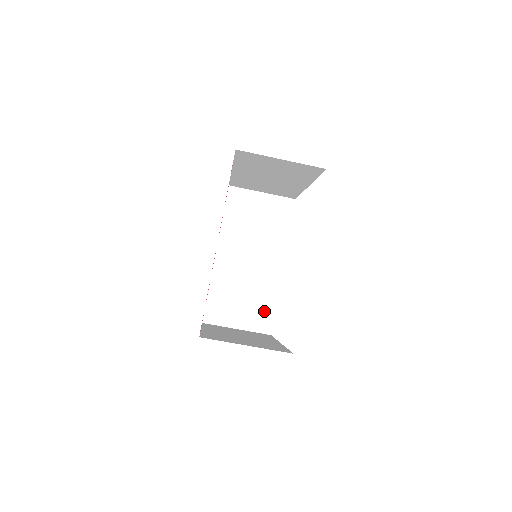
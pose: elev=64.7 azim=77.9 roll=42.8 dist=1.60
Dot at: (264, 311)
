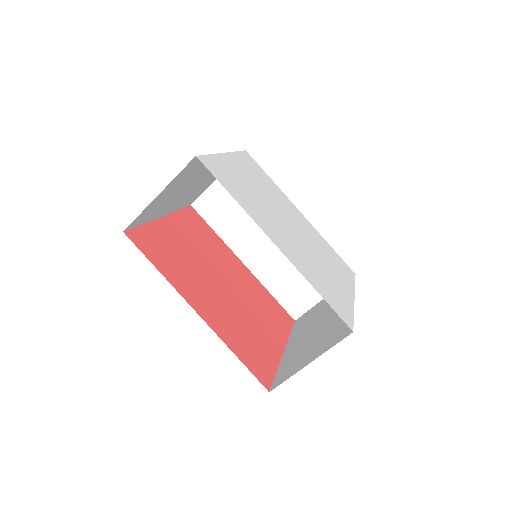
Dot at: occluded
